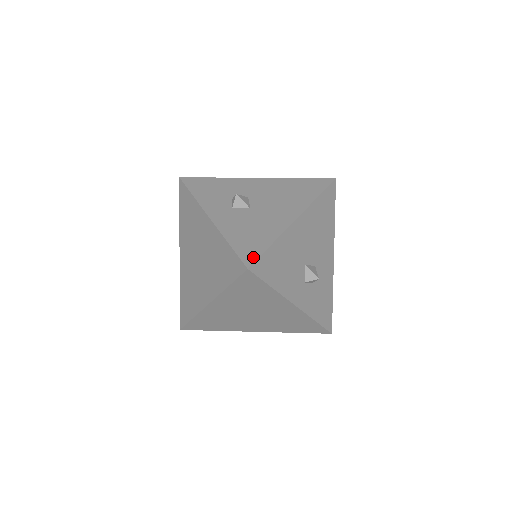
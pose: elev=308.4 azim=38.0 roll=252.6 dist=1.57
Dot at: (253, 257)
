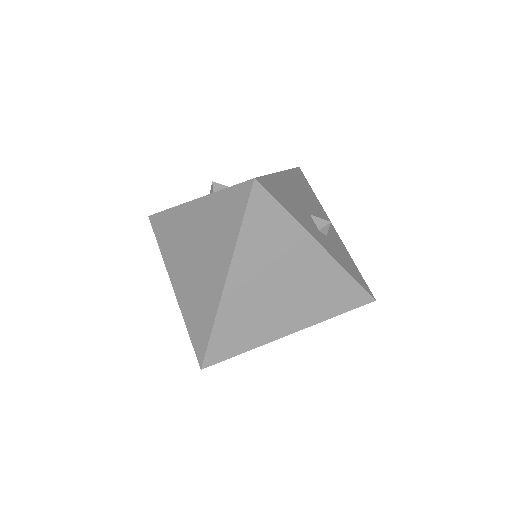
Dot at: occluded
